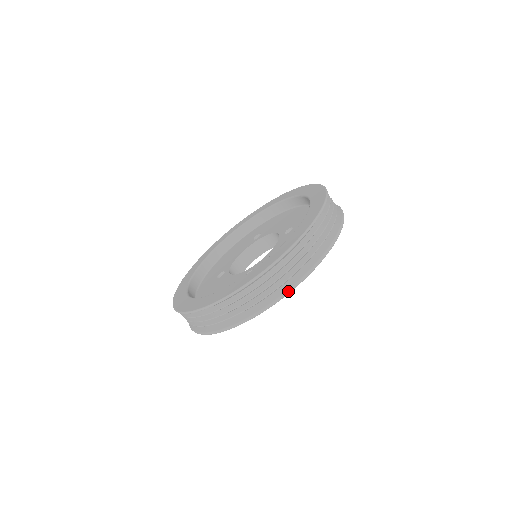
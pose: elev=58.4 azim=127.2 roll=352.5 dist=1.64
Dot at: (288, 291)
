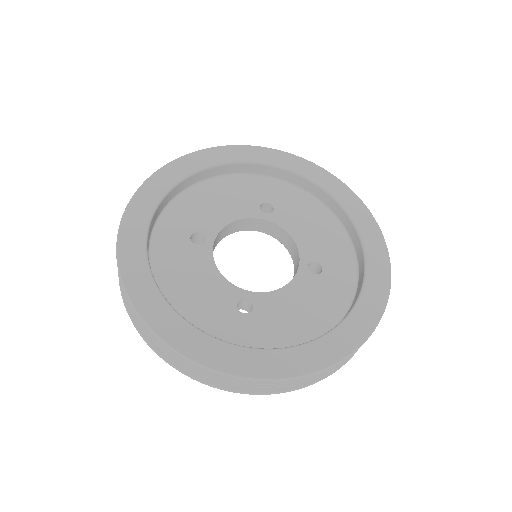
Dot at: occluded
